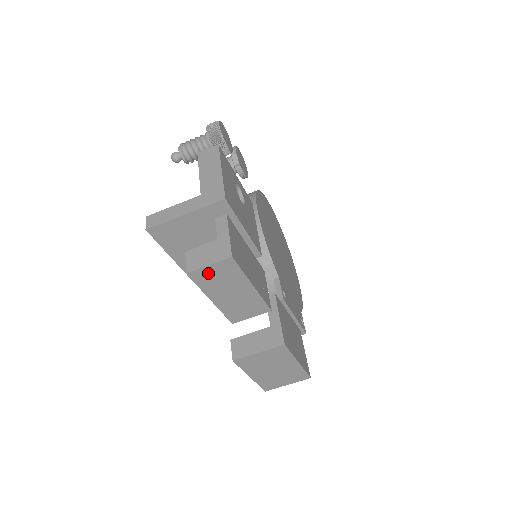
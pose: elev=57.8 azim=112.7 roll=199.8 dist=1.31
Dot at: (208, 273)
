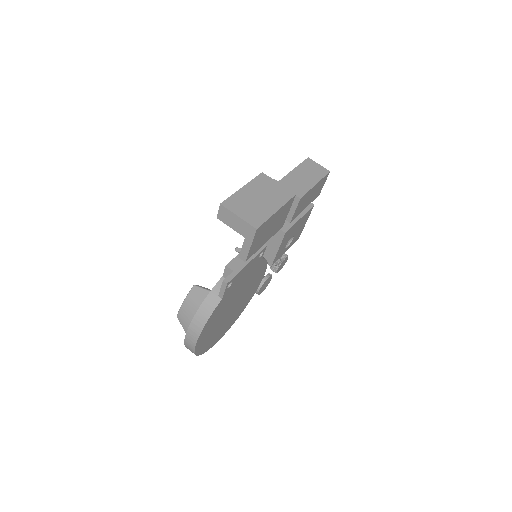
Dot at: (314, 165)
